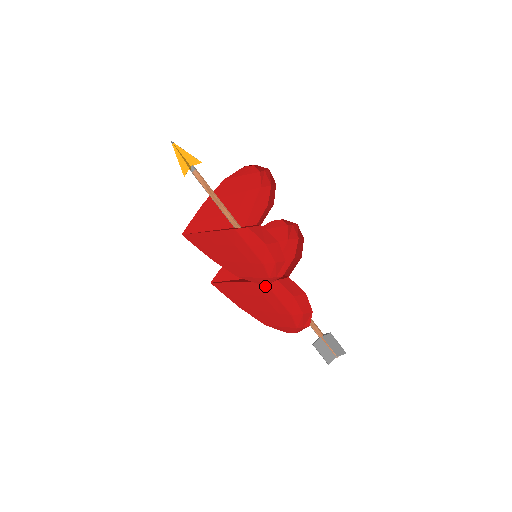
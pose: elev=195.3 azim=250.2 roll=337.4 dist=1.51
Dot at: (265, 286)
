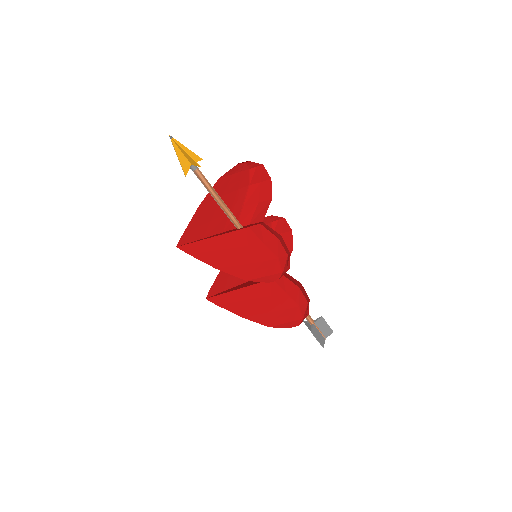
Dot at: (273, 284)
